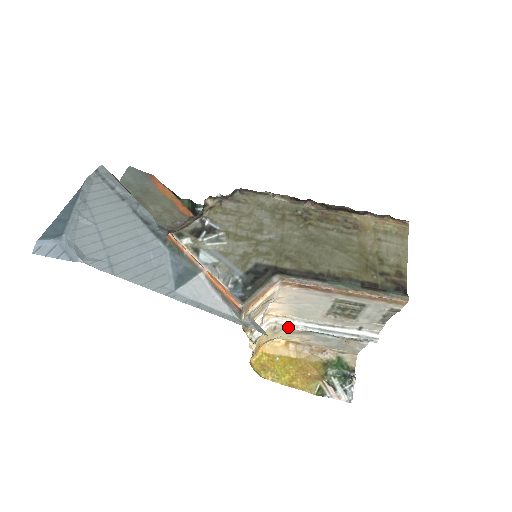
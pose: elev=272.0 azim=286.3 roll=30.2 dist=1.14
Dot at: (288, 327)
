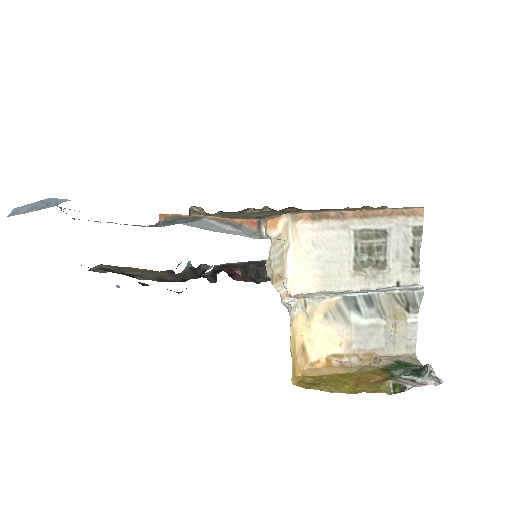
Dot at: (320, 300)
